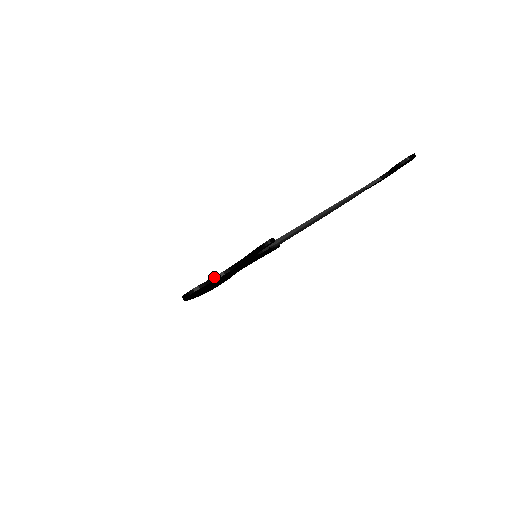
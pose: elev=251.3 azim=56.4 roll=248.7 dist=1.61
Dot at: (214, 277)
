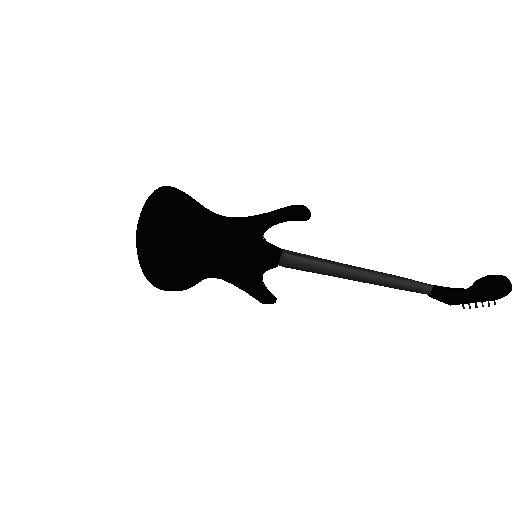
Dot at: occluded
